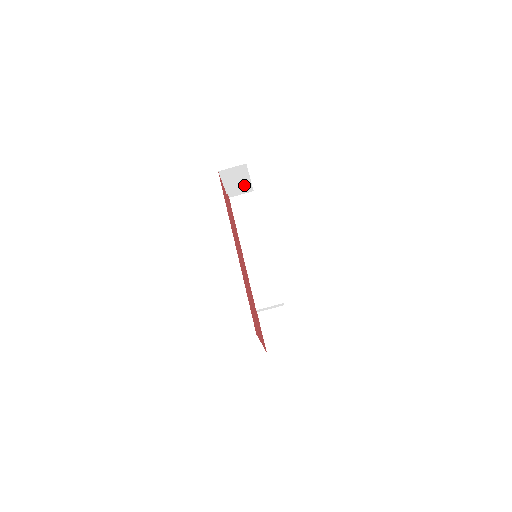
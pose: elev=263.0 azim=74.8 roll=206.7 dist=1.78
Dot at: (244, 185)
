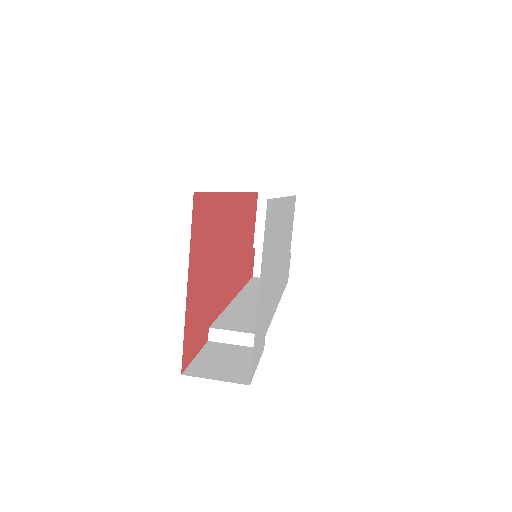
Dot at: occluded
